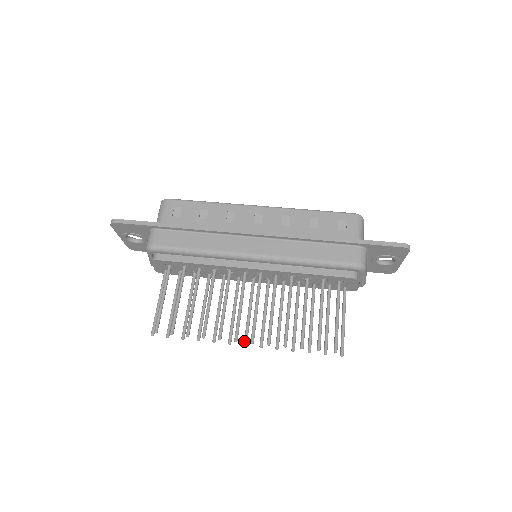
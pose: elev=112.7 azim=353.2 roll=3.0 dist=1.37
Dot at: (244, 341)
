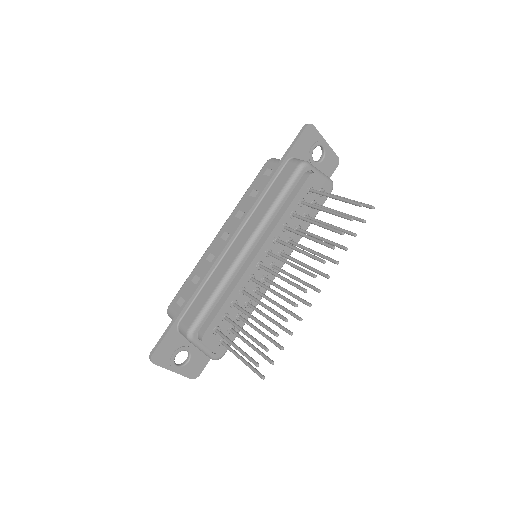
Dot at: (315, 290)
